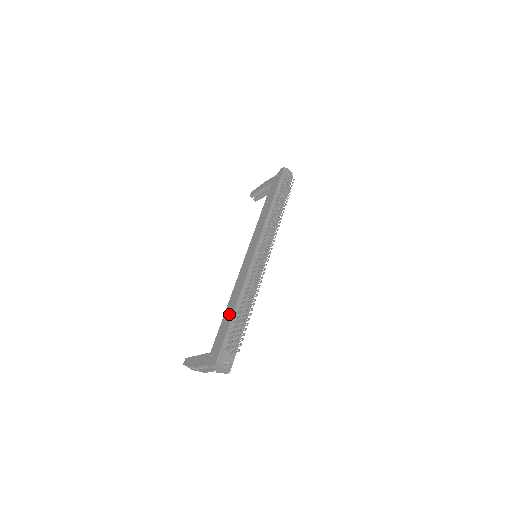
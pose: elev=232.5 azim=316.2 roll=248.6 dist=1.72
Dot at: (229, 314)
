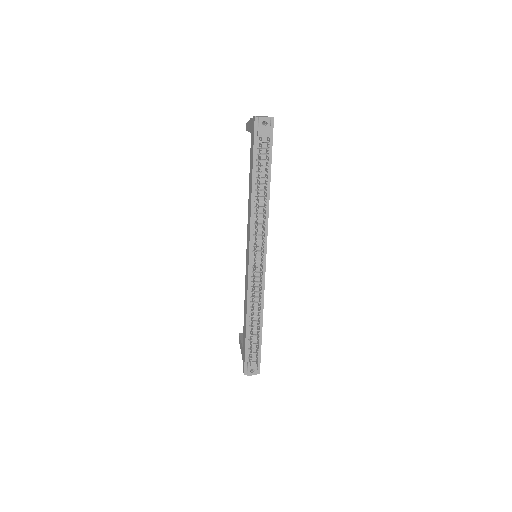
Dot at: (244, 329)
